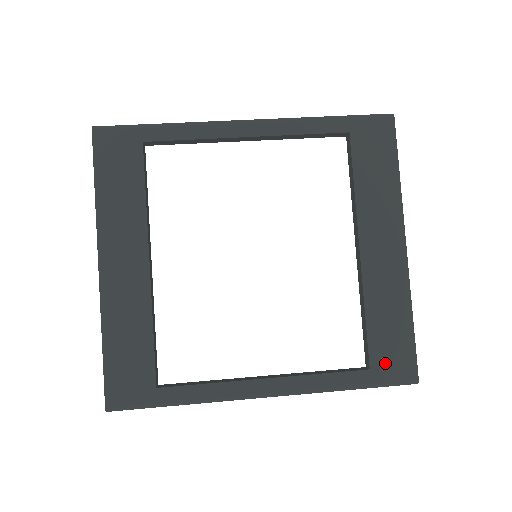
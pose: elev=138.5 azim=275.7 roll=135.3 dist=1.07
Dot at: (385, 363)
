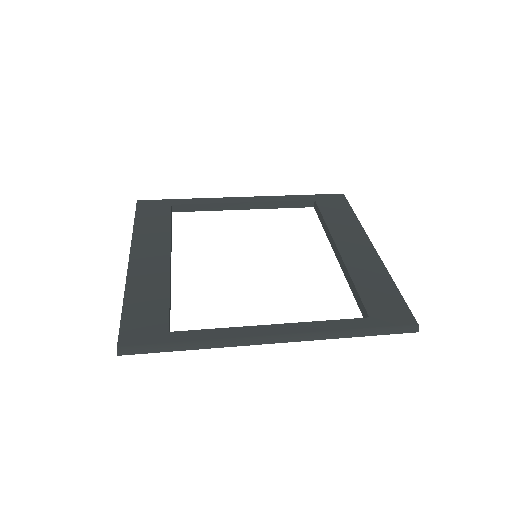
Dot at: (382, 313)
